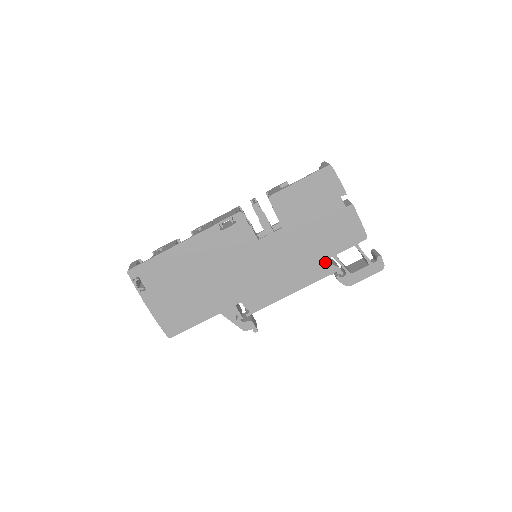
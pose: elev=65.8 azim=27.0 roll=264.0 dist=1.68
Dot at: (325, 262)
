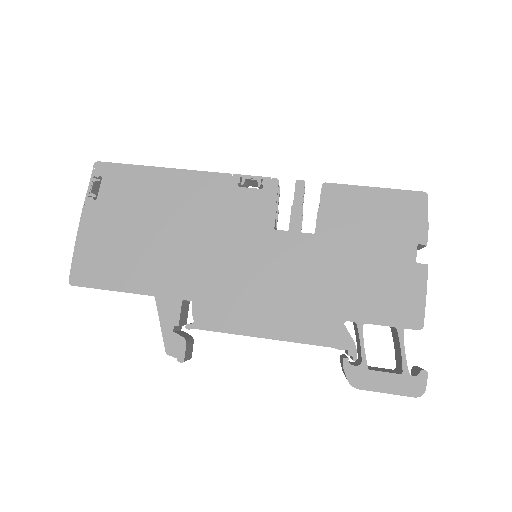
Dot at: (341, 323)
